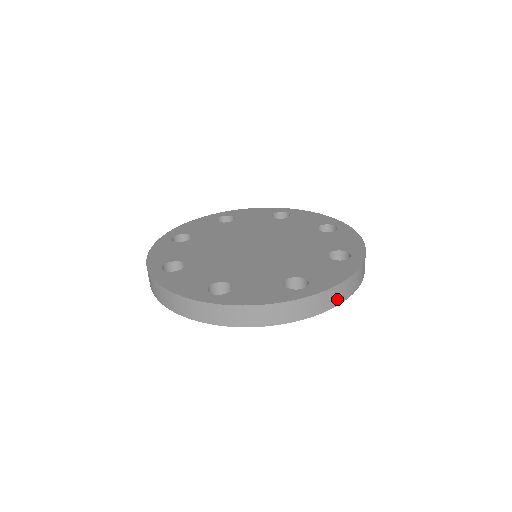
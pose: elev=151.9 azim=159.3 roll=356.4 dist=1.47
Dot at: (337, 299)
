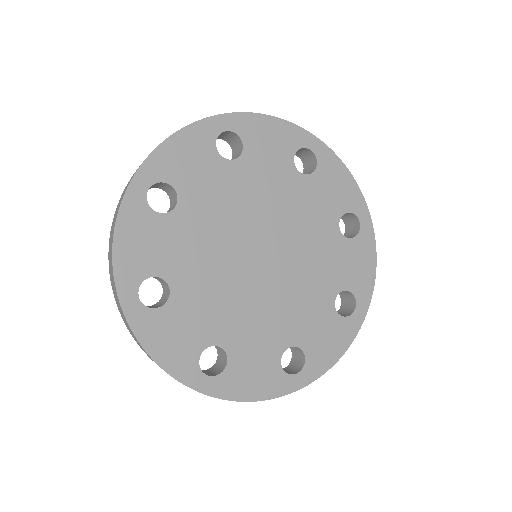
Dot at: occluded
